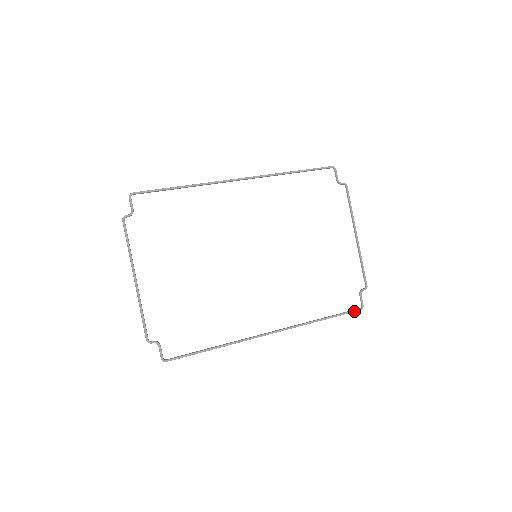
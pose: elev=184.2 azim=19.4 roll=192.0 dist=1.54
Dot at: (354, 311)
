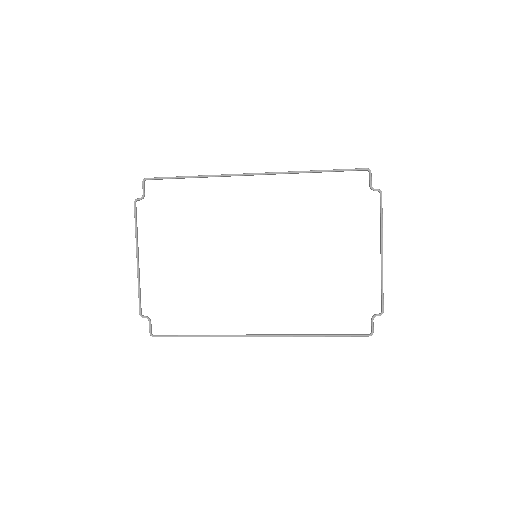
Dot at: (360, 336)
